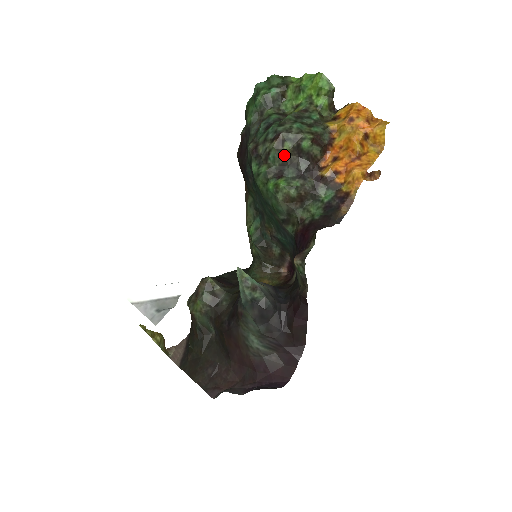
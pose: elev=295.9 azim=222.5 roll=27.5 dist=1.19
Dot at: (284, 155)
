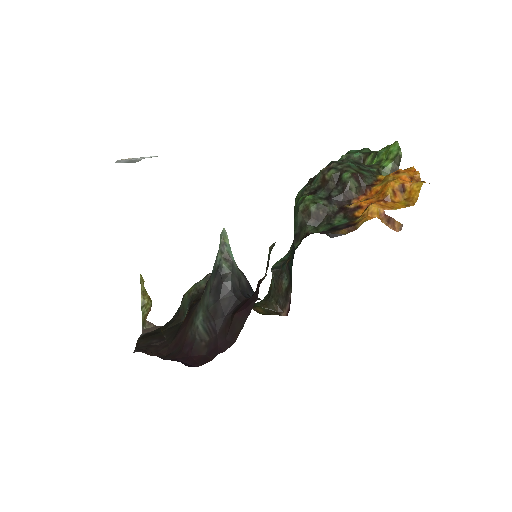
Dot at: (325, 179)
